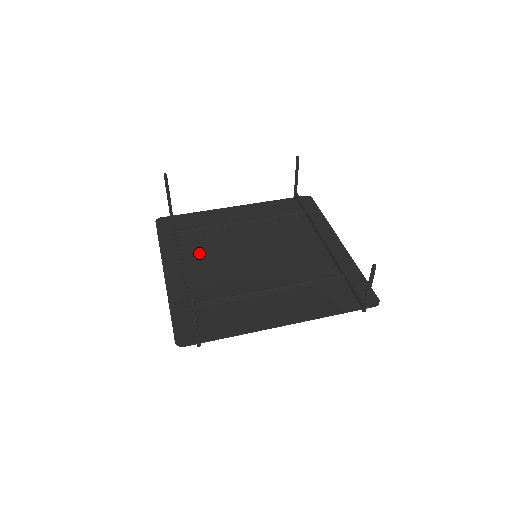
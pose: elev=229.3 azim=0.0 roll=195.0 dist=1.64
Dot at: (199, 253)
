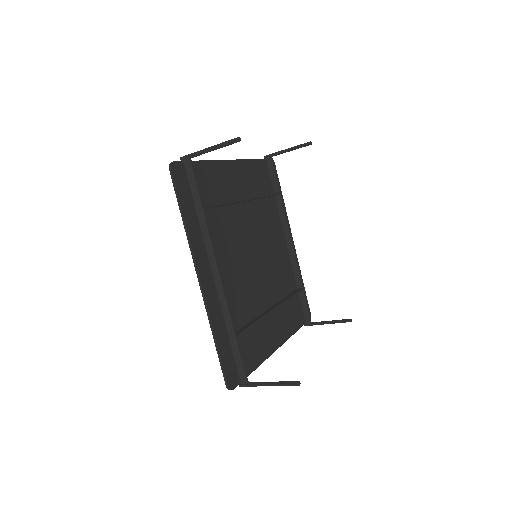
Dot at: (220, 246)
